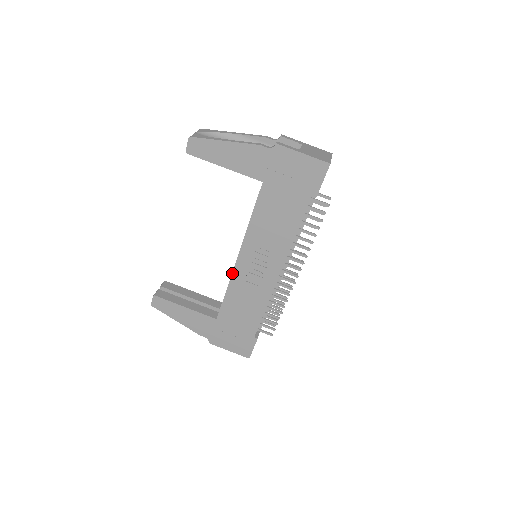
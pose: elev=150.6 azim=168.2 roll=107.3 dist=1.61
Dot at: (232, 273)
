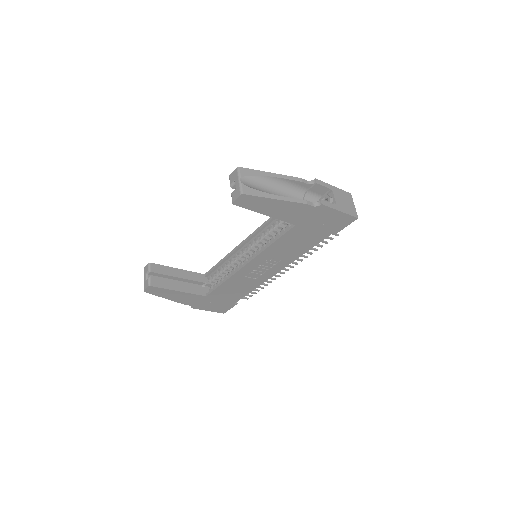
Dot at: (235, 273)
